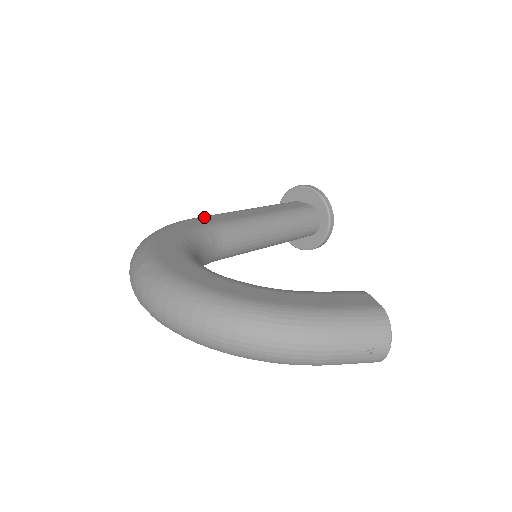
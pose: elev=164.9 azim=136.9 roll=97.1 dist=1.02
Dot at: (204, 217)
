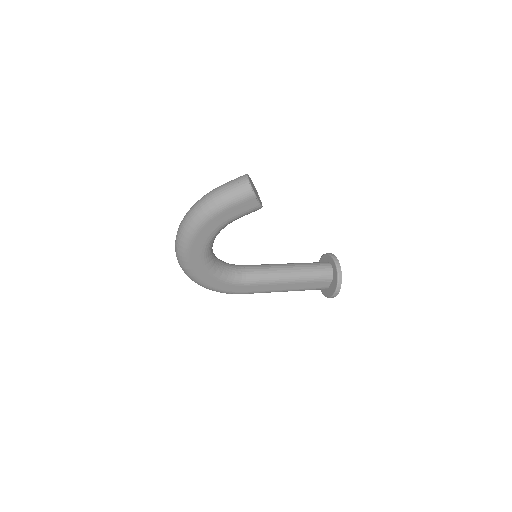
Dot at: occluded
